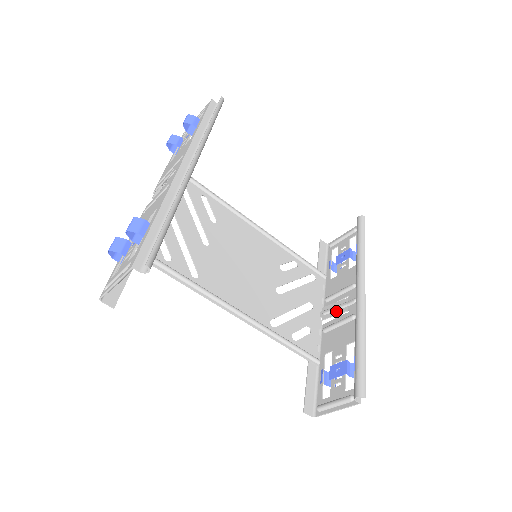
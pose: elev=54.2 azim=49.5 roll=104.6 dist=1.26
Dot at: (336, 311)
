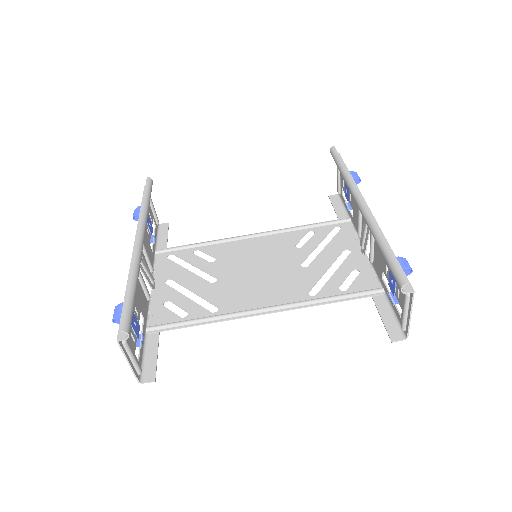
Dot at: (365, 237)
